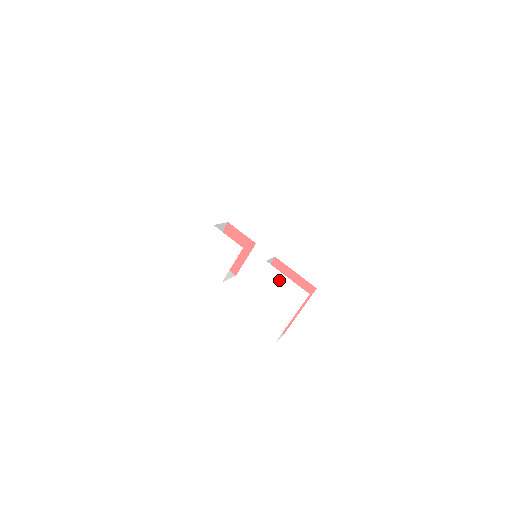
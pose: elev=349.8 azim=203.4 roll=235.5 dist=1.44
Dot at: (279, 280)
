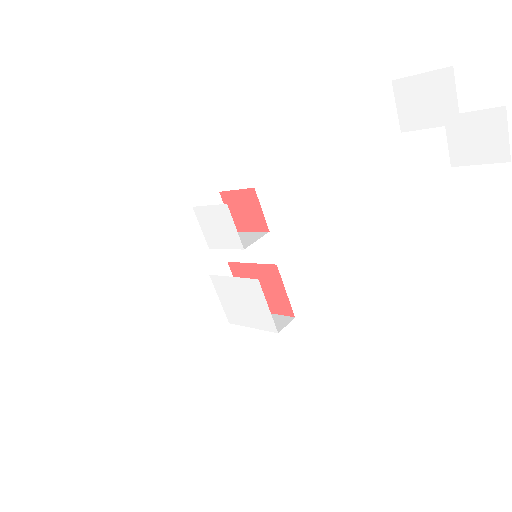
Dot at: (260, 301)
